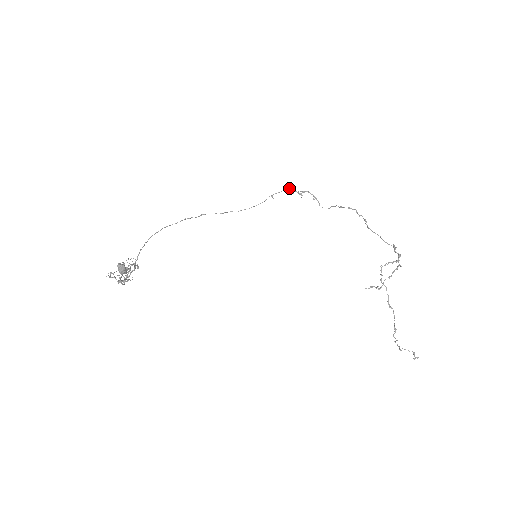
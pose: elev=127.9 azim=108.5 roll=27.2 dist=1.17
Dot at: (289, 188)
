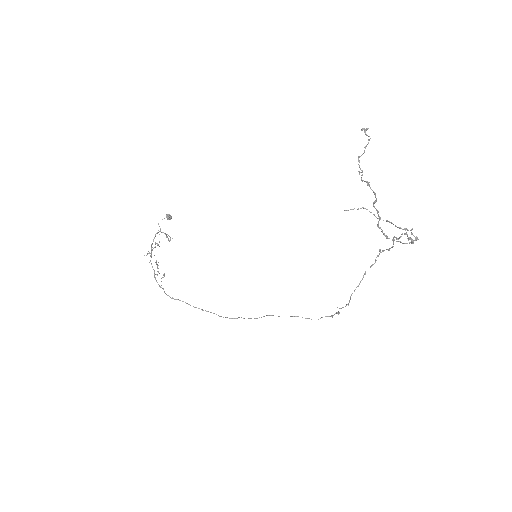
Dot at: (329, 316)
